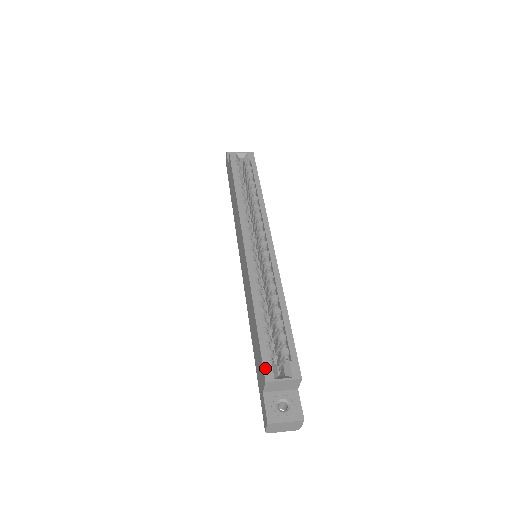
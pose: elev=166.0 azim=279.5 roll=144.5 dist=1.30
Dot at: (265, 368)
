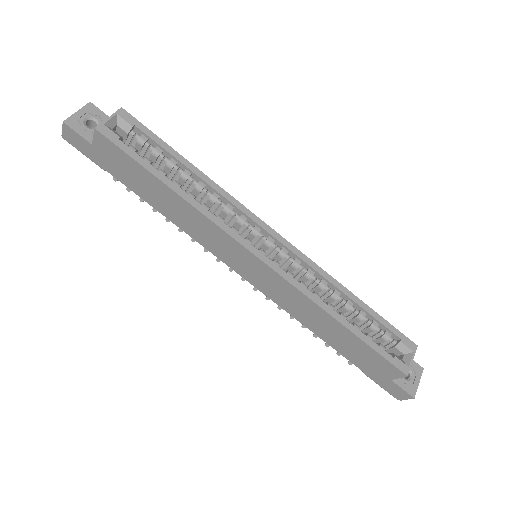
Dot at: (397, 366)
